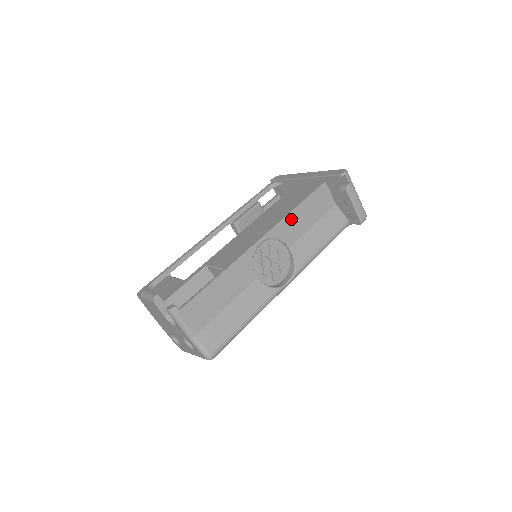
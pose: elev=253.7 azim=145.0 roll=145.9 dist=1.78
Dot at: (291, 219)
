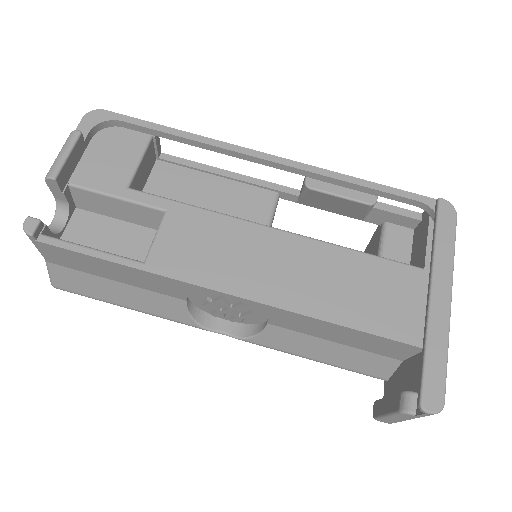
Dot at: (308, 320)
